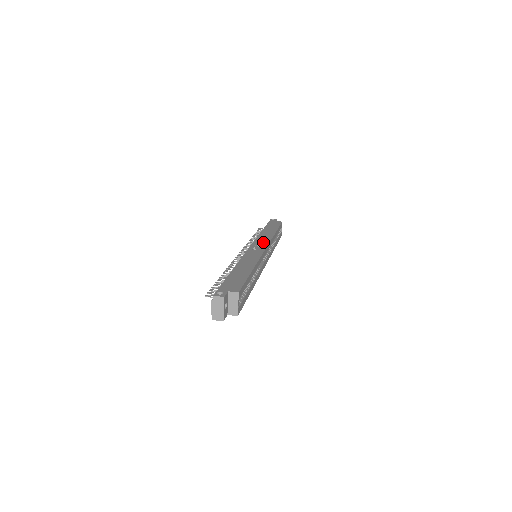
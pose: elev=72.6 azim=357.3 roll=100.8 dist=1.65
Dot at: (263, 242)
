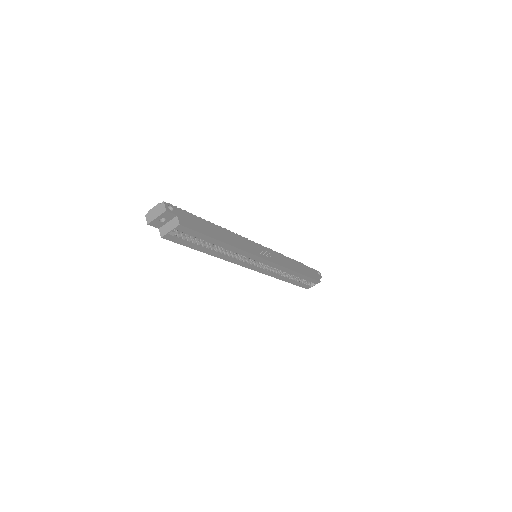
Dot at: (275, 258)
